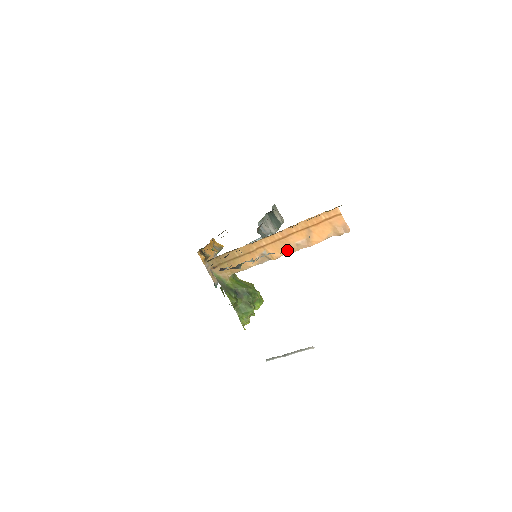
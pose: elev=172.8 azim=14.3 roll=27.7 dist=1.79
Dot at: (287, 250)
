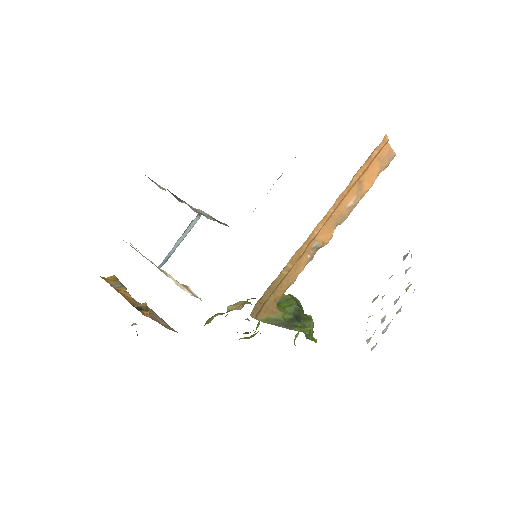
Dot at: (339, 222)
